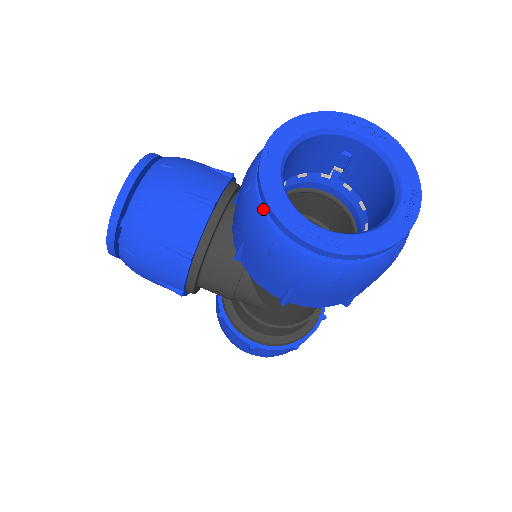
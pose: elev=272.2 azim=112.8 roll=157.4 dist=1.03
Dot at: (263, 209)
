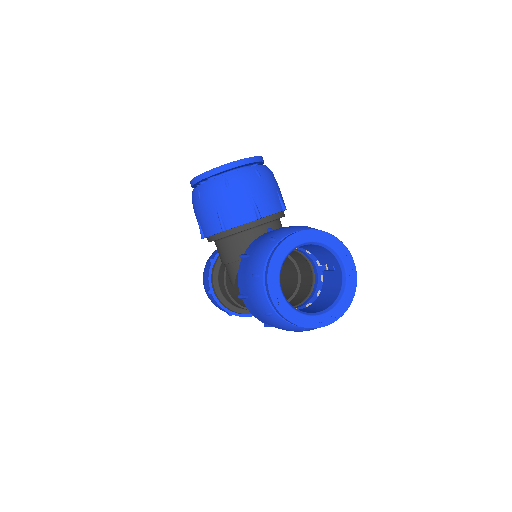
Dot at: (269, 256)
